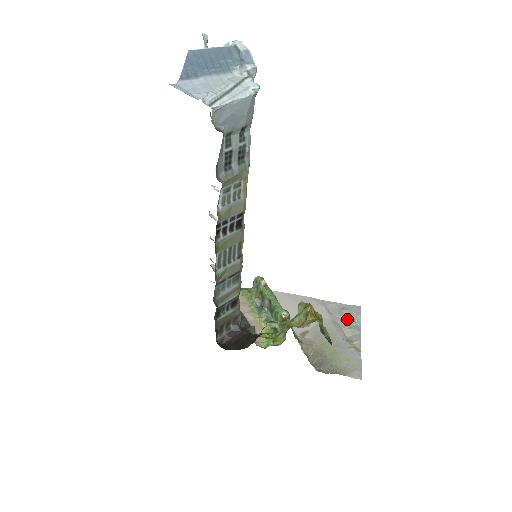
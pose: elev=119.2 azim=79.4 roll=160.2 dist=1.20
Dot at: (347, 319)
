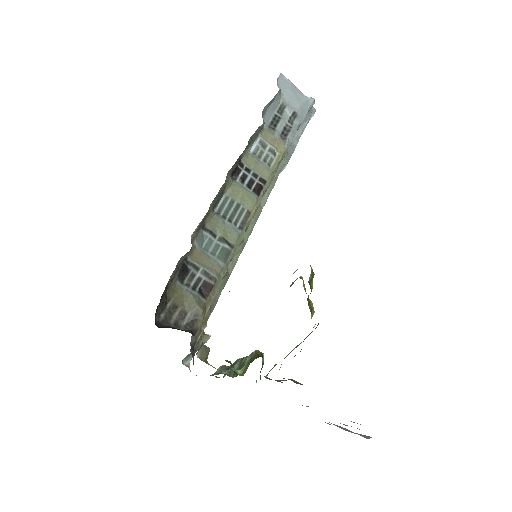
Dot at: (348, 431)
